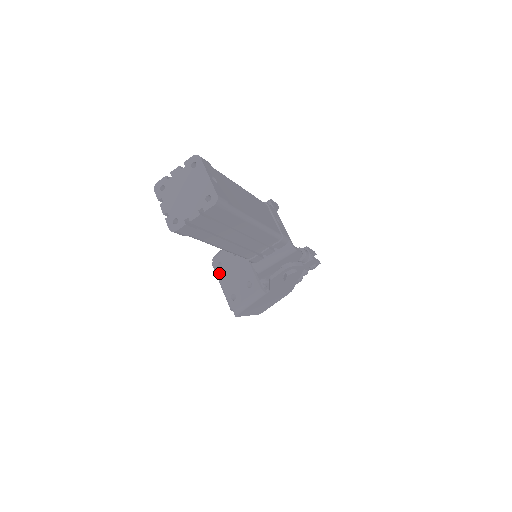
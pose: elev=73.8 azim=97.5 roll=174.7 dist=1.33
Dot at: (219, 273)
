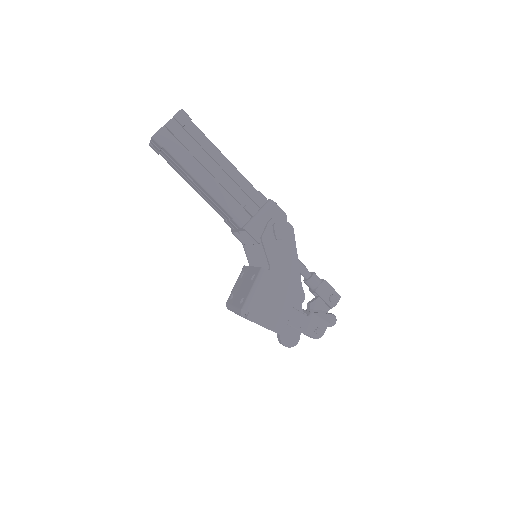
Dot at: (231, 302)
